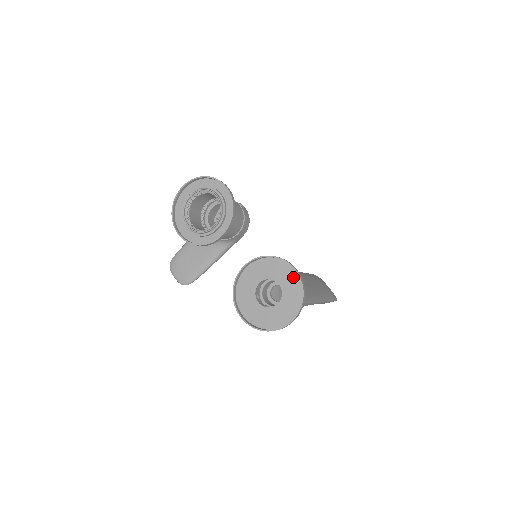
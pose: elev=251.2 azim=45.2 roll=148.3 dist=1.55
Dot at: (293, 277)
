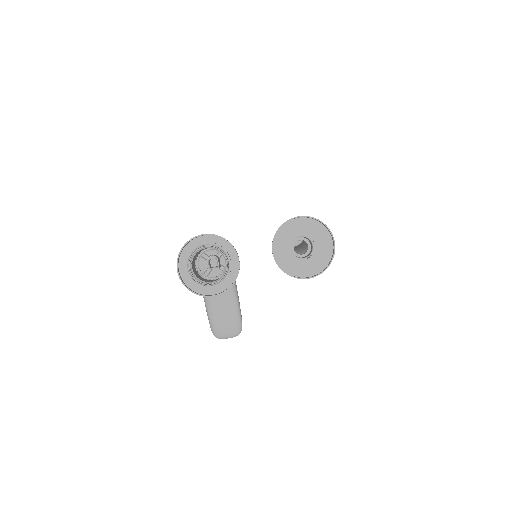
Dot at: (302, 222)
